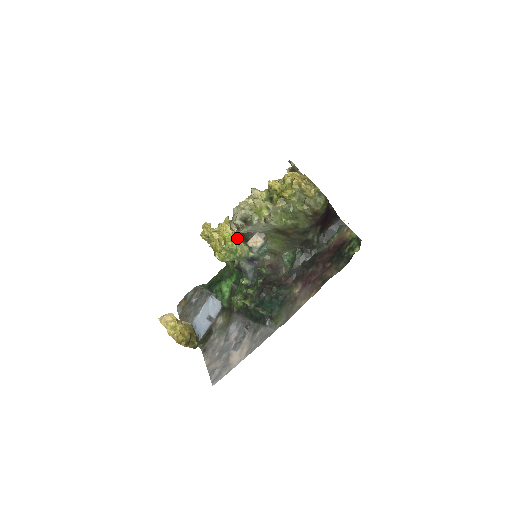
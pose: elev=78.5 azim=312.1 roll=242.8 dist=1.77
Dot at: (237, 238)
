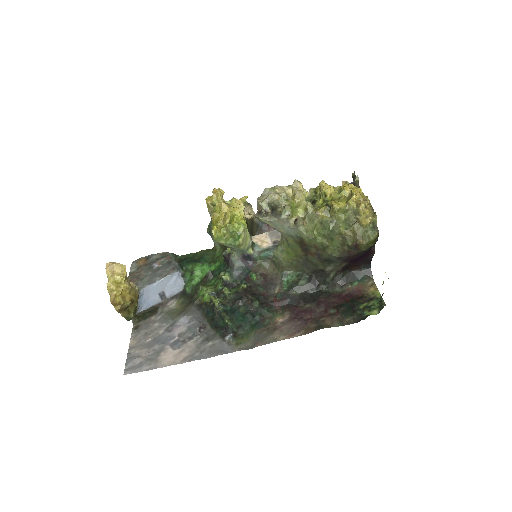
Dot at: (246, 224)
